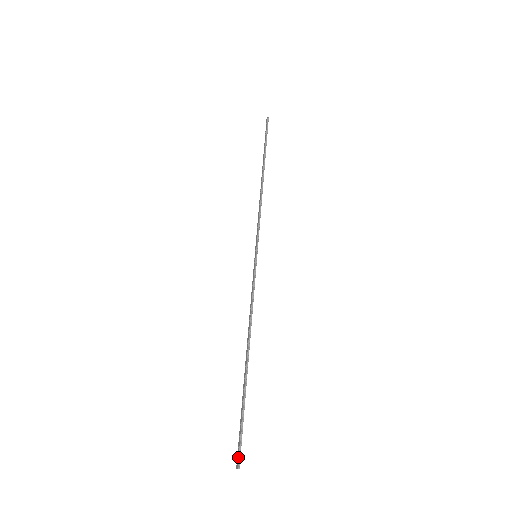
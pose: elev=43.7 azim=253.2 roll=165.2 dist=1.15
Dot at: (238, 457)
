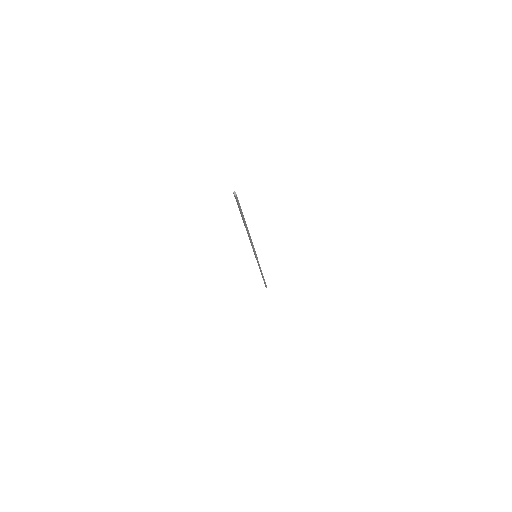
Dot at: (234, 196)
